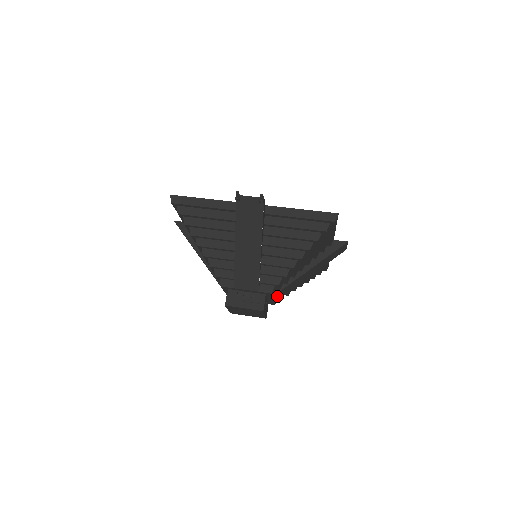
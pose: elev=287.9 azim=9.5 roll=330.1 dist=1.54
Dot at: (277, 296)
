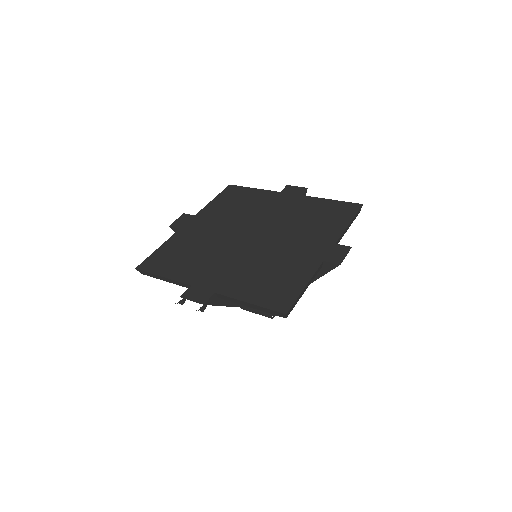
Dot at: occluded
